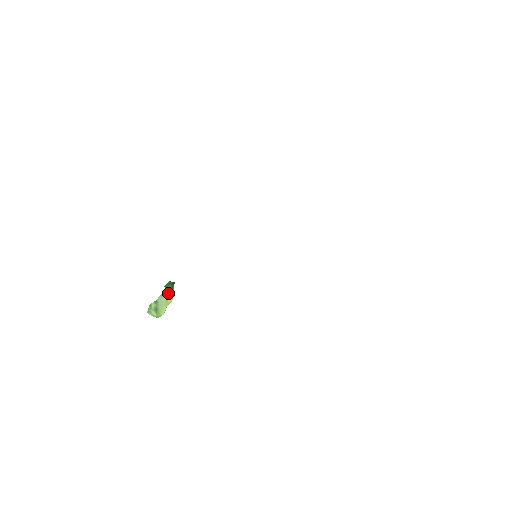
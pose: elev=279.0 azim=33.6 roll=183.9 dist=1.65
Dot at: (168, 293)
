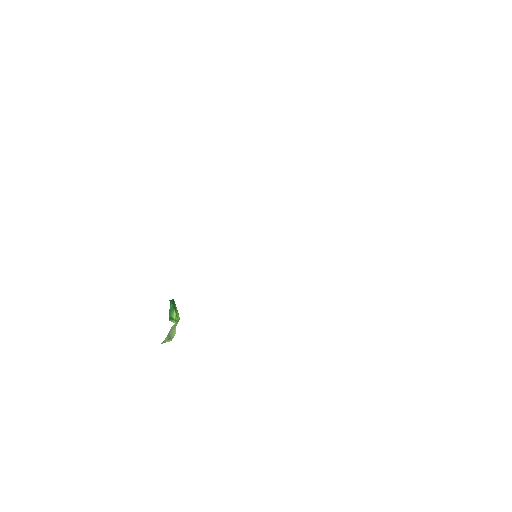
Dot at: (176, 321)
